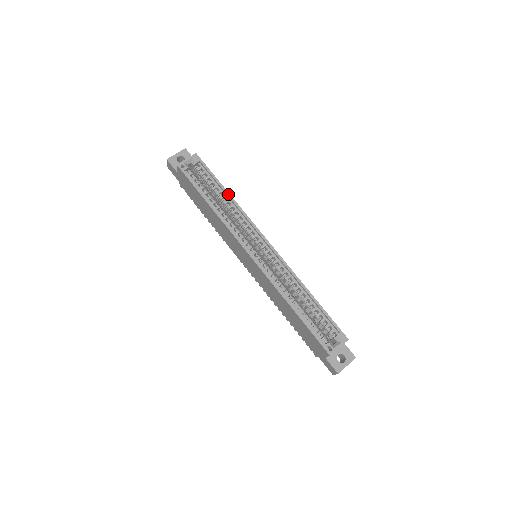
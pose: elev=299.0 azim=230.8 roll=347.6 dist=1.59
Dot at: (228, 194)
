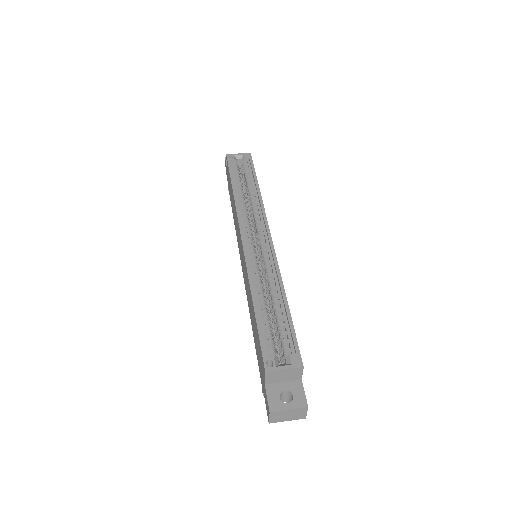
Dot at: (258, 187)
